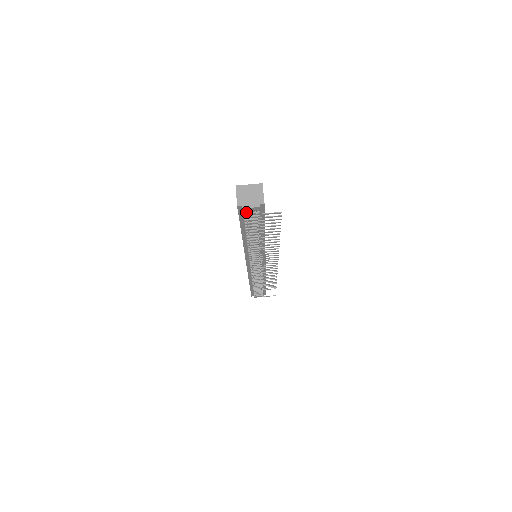
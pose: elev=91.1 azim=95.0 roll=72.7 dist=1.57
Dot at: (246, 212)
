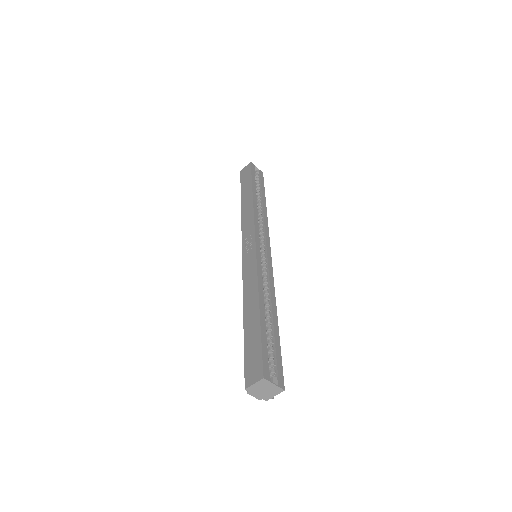
Dot at: occluded
